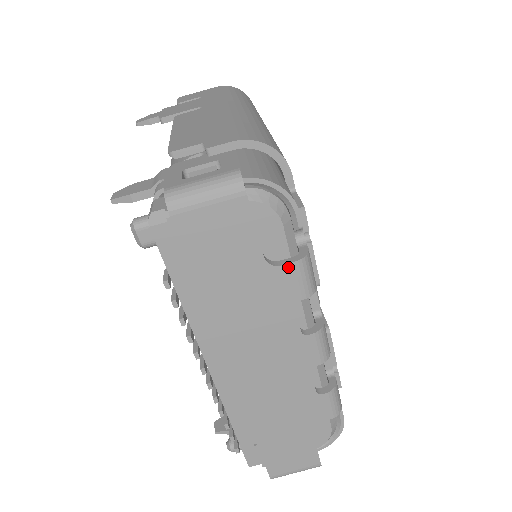
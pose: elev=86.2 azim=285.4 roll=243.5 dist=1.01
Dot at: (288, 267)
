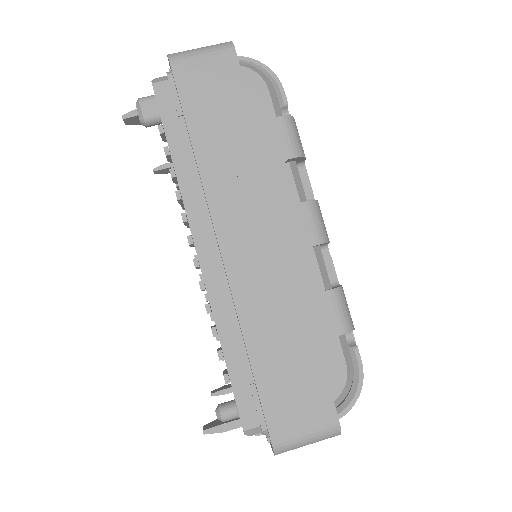
Dot at: (275, 121)
